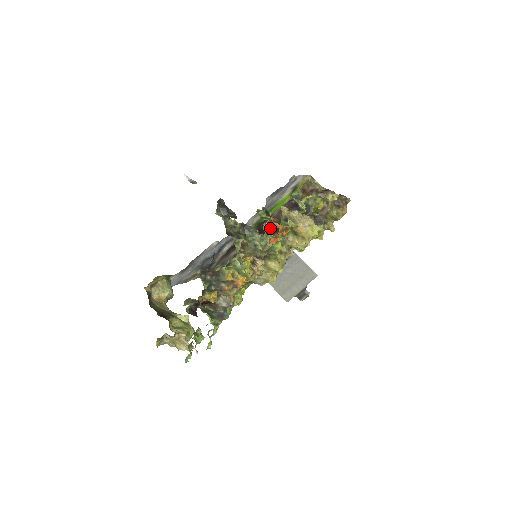
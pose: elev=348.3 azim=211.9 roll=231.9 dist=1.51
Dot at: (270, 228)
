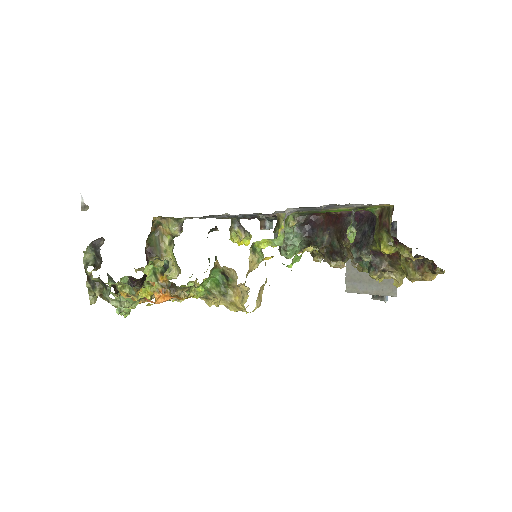
Dot at: (263, 248)
